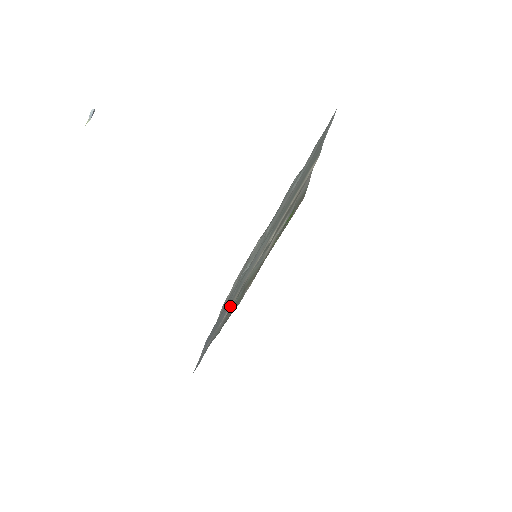
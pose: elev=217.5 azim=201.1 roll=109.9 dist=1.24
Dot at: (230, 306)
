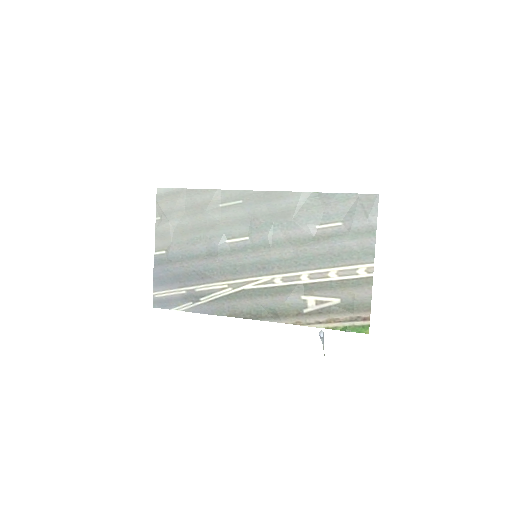
Dot at: (220, 283)
